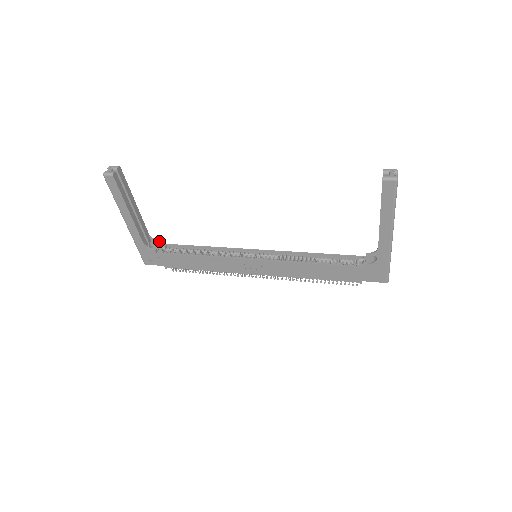
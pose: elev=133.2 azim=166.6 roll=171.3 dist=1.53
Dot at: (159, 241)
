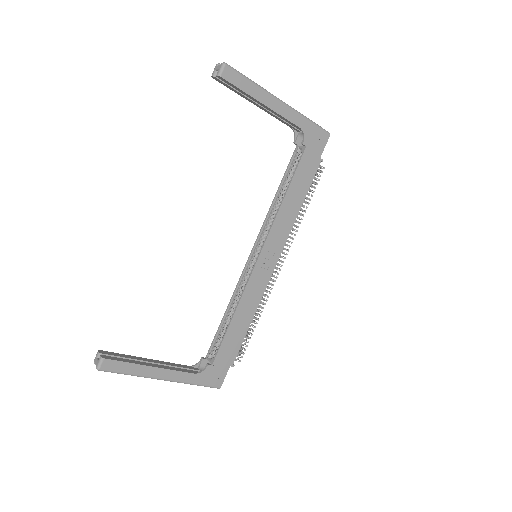
Dot at: (201, 359)
